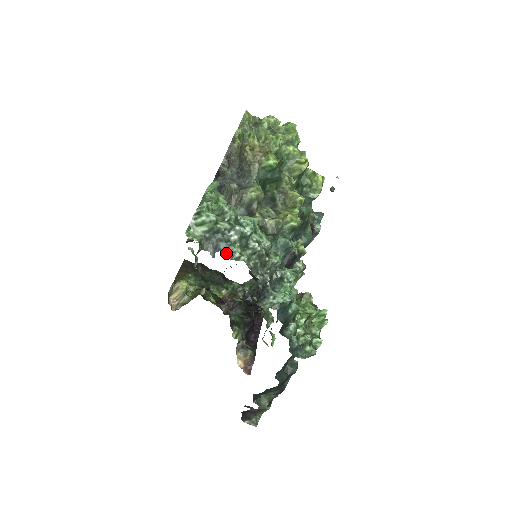
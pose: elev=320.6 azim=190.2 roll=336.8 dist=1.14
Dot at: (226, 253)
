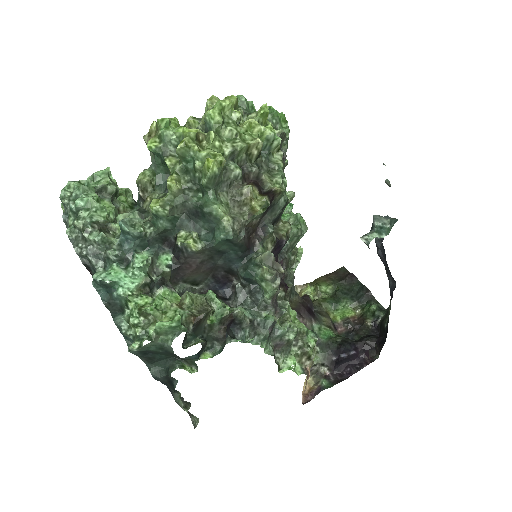
Dot at: (66, 224)
